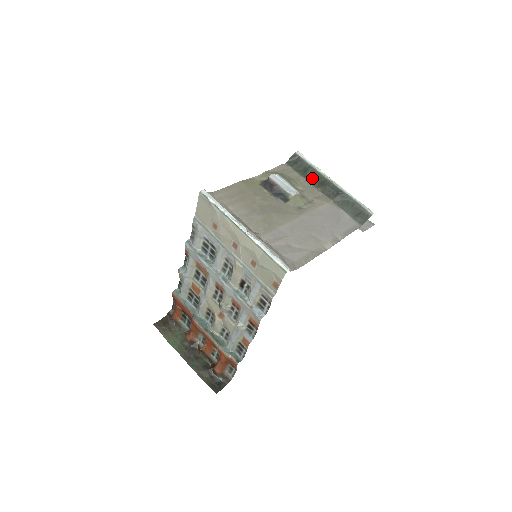
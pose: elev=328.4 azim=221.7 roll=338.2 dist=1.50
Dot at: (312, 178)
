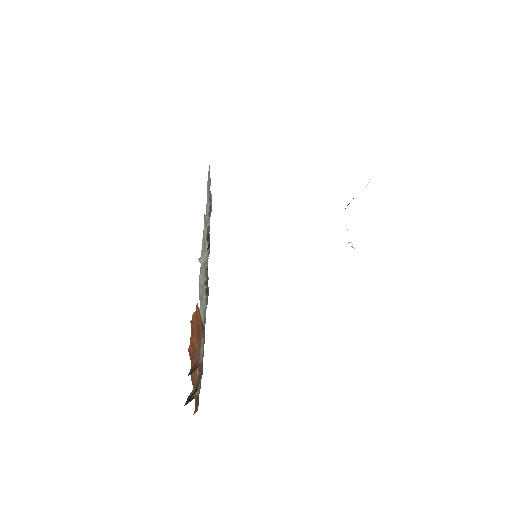
Dot at: occluded
